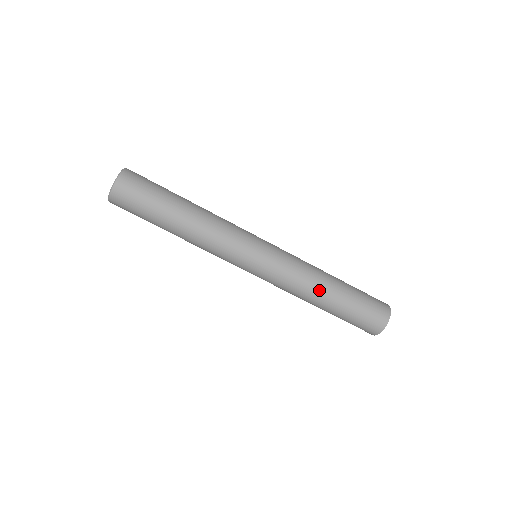
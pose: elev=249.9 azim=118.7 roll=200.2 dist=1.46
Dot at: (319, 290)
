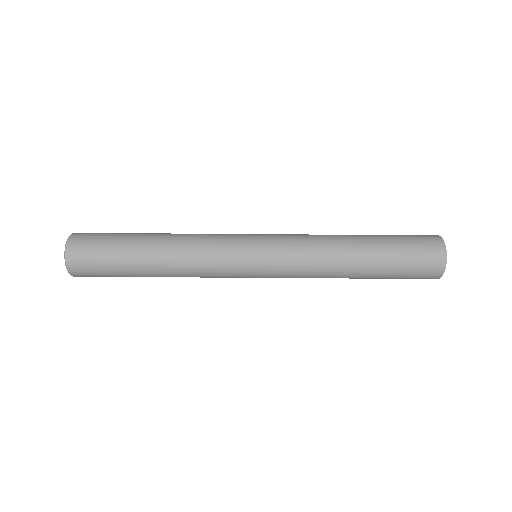
Dot at: (343, 268)
